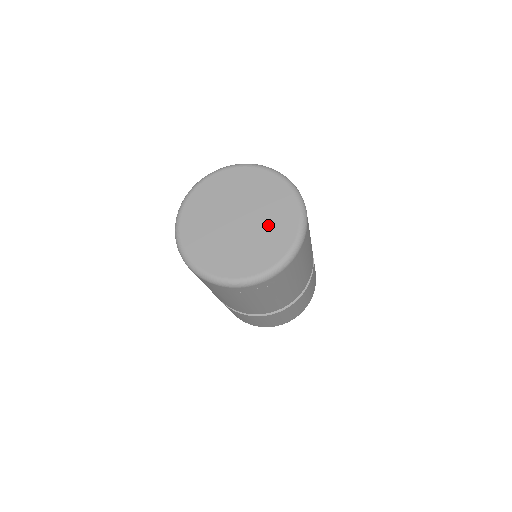
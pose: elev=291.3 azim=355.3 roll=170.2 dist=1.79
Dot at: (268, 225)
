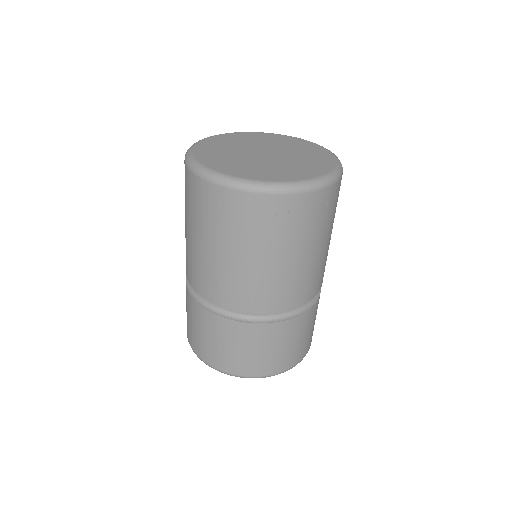
Dot at: (300, 154)
